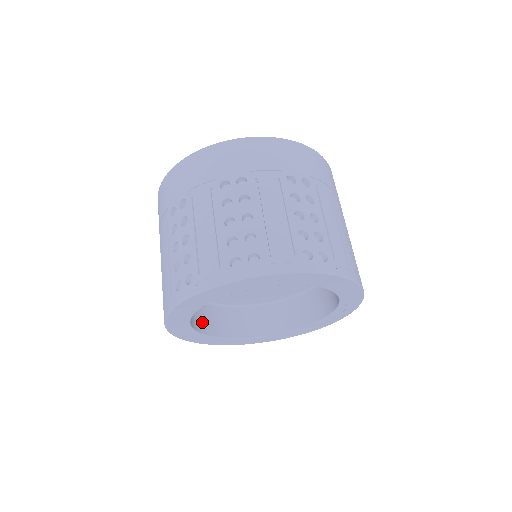
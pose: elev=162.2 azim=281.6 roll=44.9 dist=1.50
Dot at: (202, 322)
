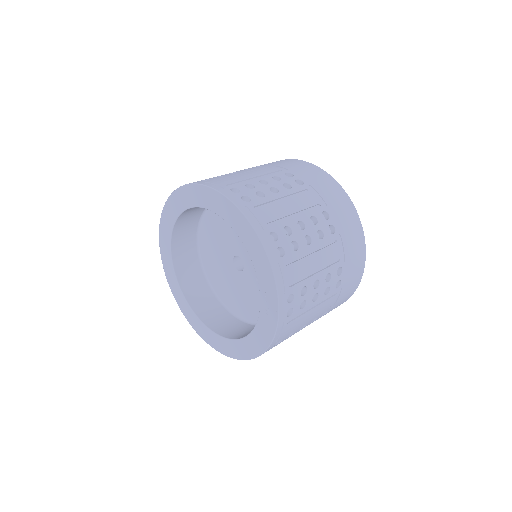
Dot at: (190, 285)
